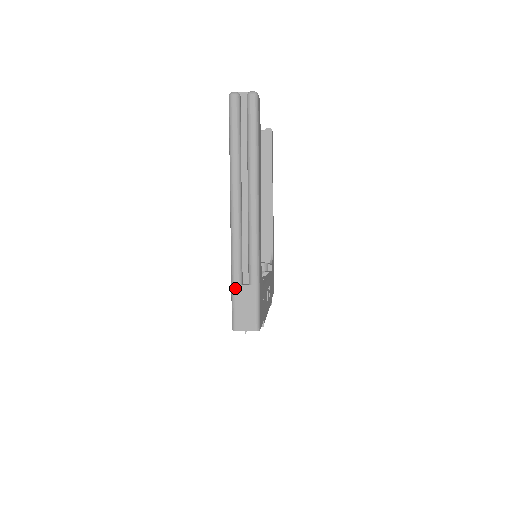
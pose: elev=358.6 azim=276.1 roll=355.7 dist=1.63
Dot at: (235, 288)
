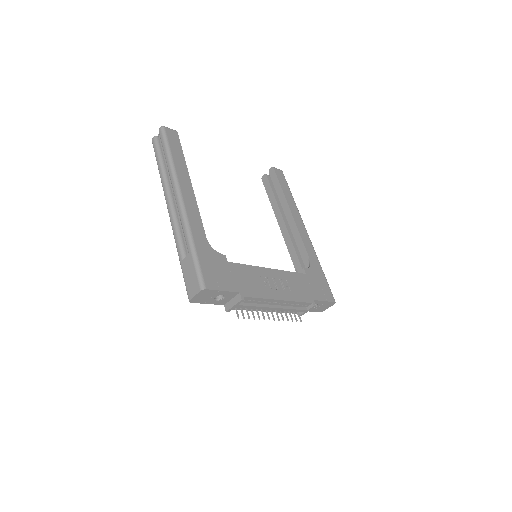
Dot at: (181, 264)
